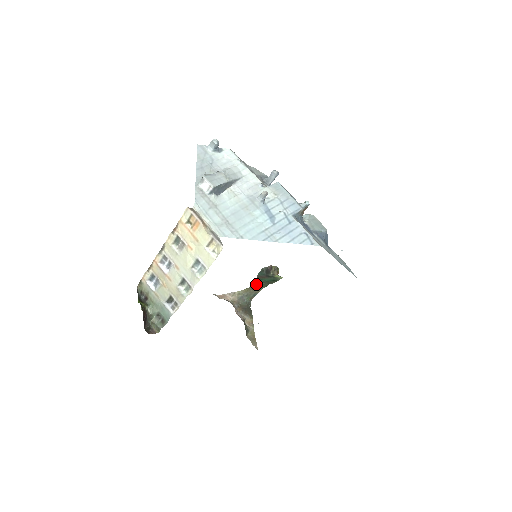
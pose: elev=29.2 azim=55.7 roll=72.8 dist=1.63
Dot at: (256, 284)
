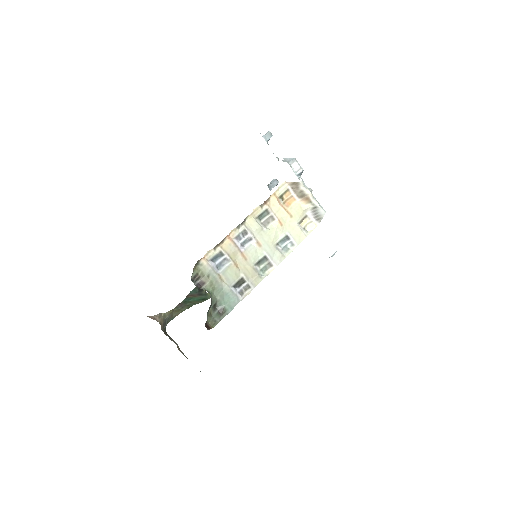
Dot at: (182, 305)
